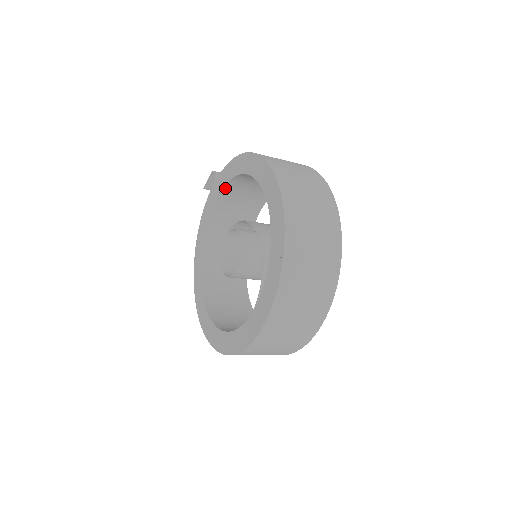
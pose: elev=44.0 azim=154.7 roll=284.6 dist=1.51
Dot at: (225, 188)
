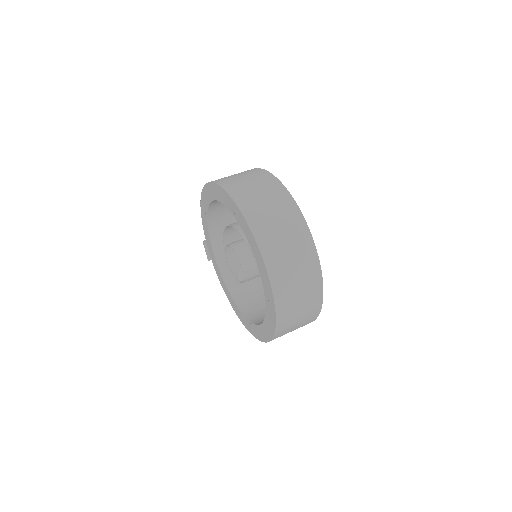
Dot at: (212, 239)
